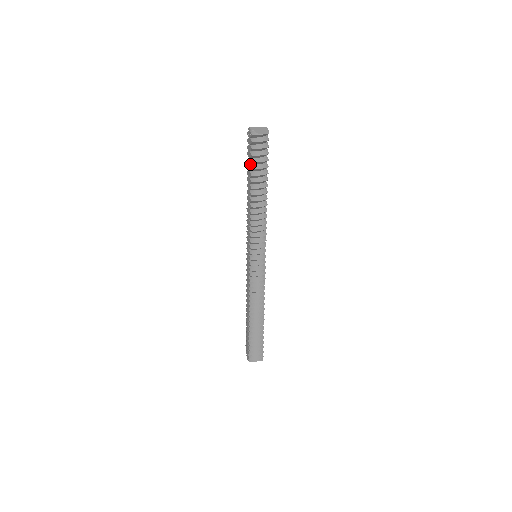
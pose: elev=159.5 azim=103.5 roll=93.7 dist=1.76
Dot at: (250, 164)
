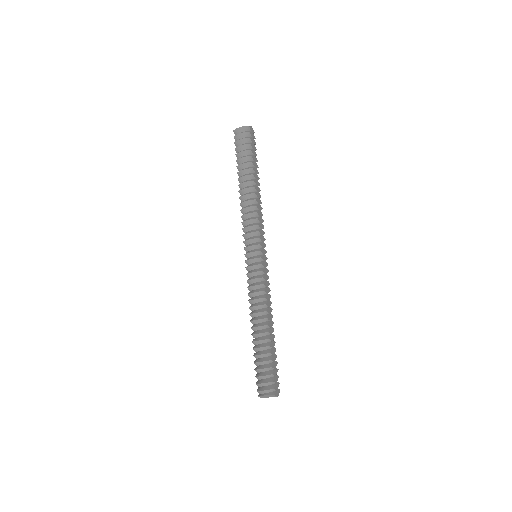
Dot at: occluded
